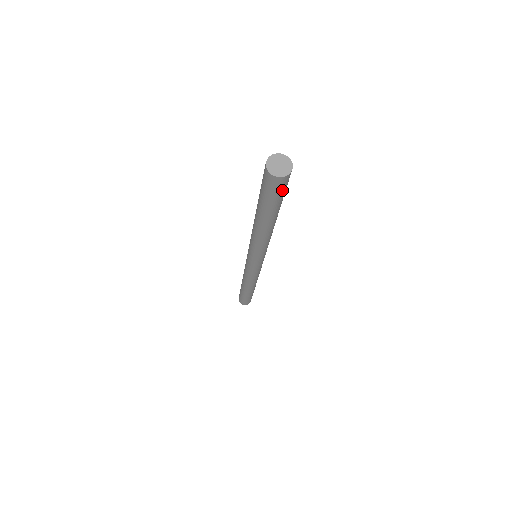
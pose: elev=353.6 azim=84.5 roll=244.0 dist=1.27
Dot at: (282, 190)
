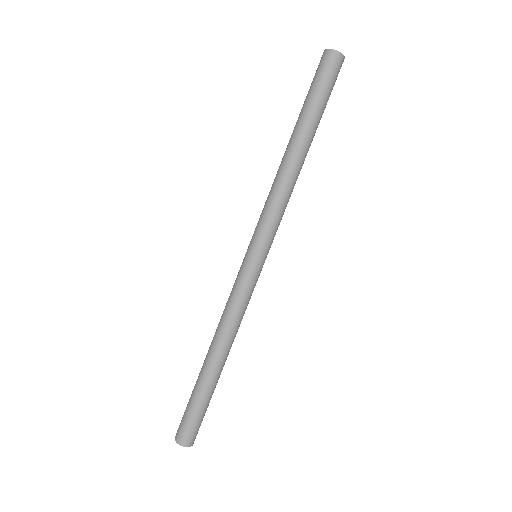
Dot at: (335, 81)
